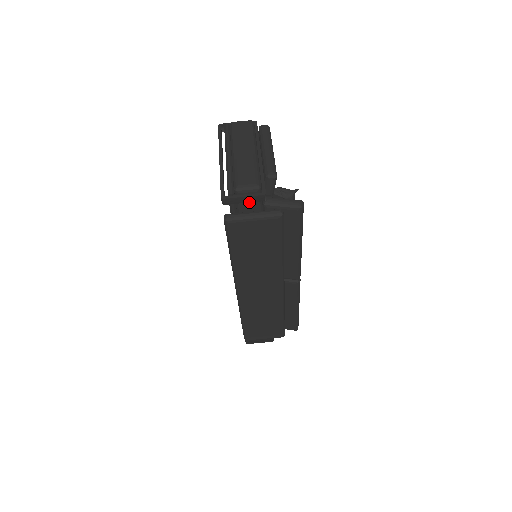
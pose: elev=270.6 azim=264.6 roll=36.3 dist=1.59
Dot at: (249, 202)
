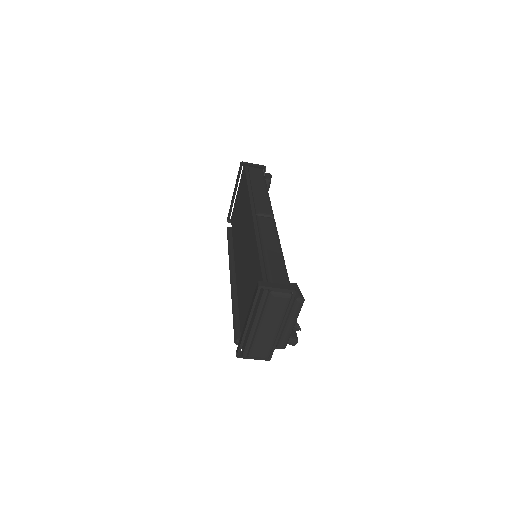
Dot at: occluded
